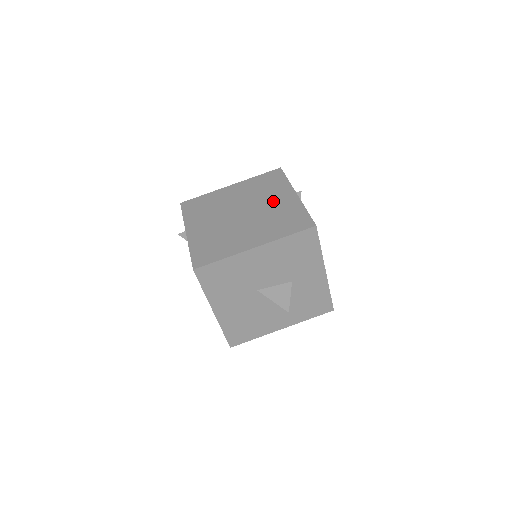
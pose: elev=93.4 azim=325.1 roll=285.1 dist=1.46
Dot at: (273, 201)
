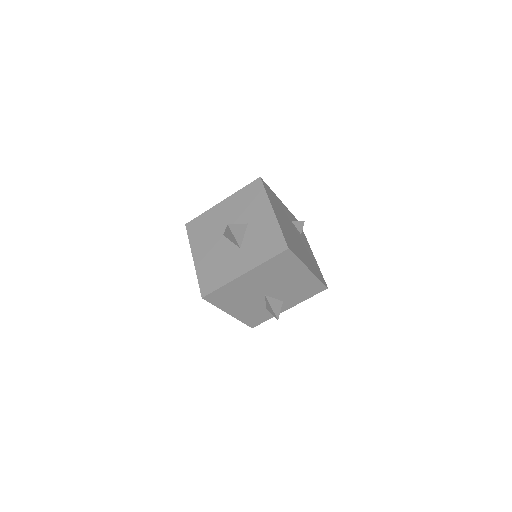
Dot at: occluded
